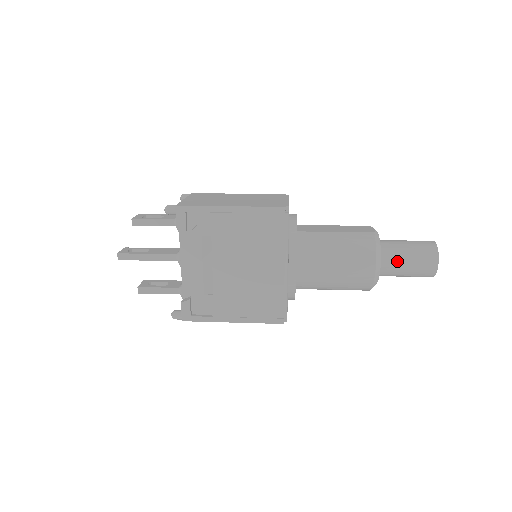
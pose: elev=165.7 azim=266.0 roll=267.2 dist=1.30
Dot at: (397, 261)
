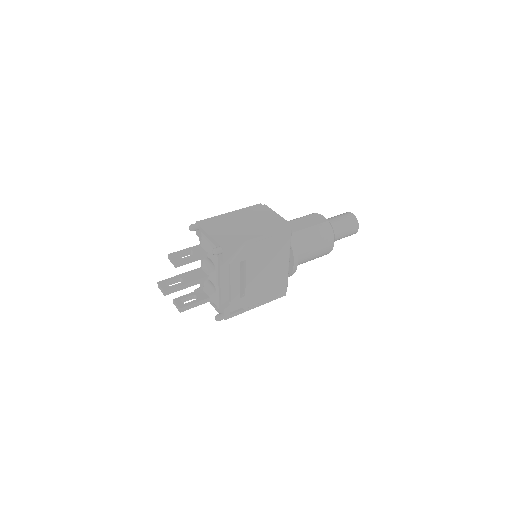
Dot at: (339, 234)
